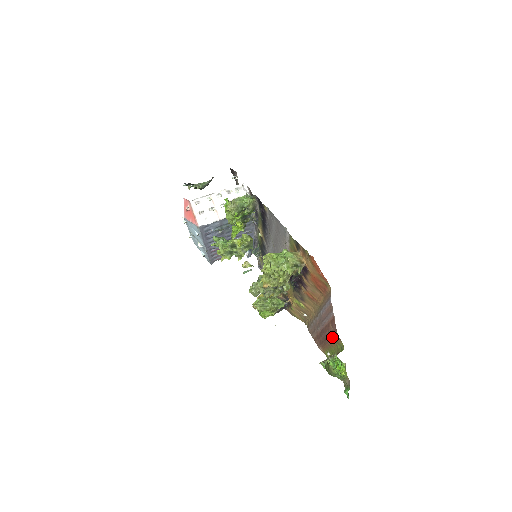
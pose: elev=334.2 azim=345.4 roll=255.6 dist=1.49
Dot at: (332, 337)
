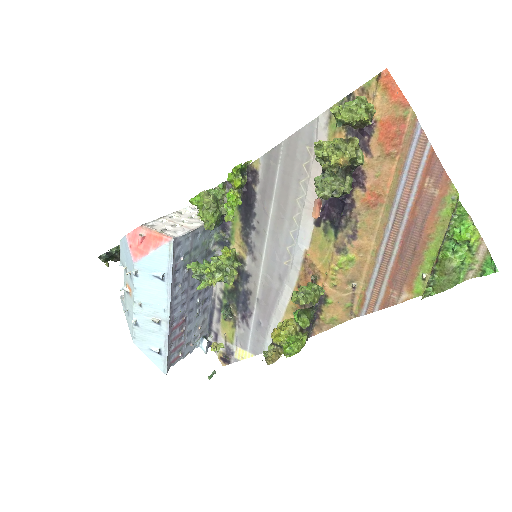
Dot at: (433, 204)
